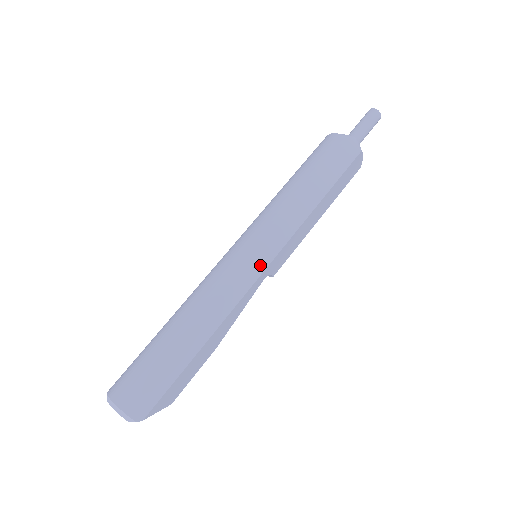
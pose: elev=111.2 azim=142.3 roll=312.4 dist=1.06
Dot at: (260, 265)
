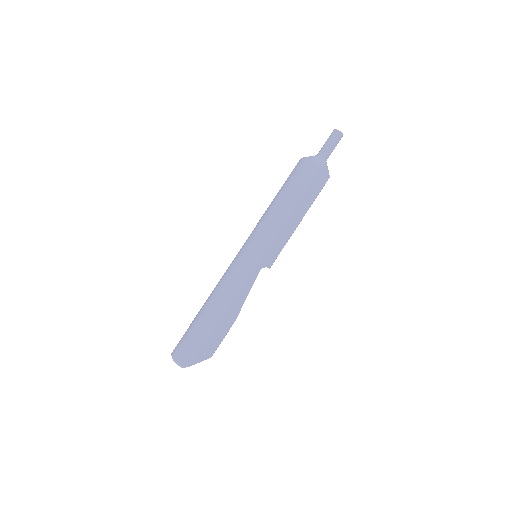
Dot at: (252, 262)
